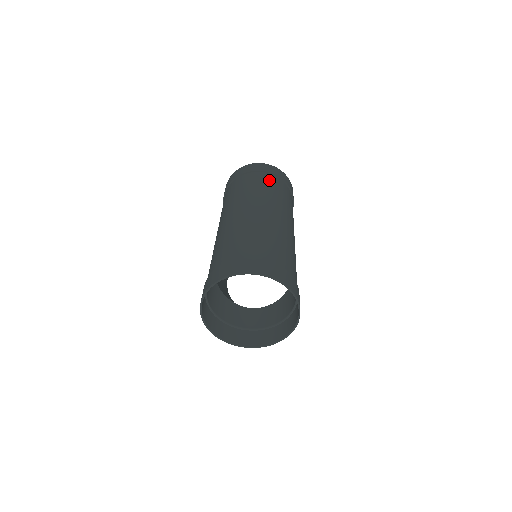
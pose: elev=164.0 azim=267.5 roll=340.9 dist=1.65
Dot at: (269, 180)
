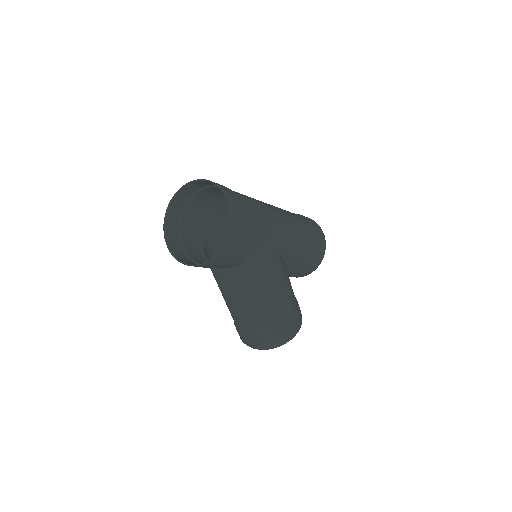
Dot at: (296, 214)
